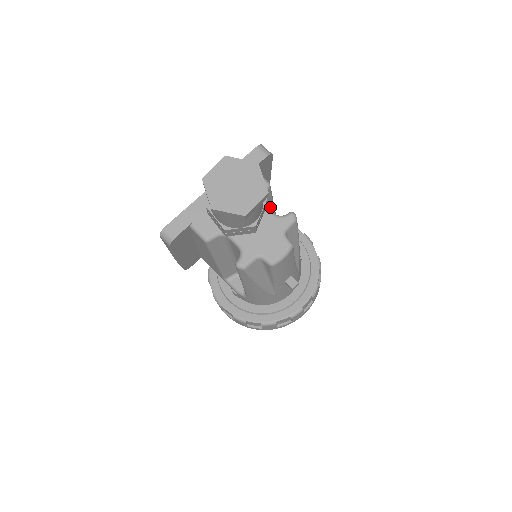
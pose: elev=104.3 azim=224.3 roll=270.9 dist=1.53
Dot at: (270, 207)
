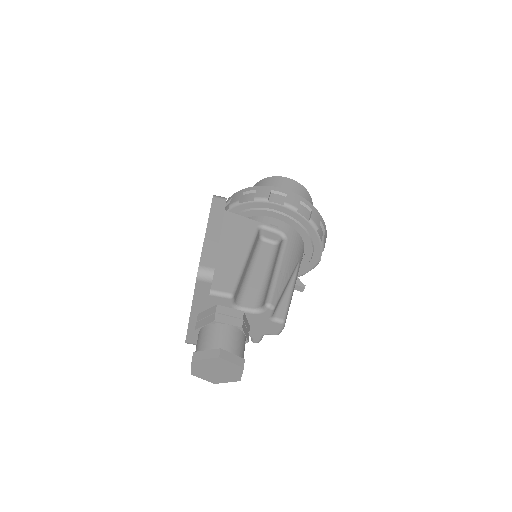
Dot at: (243, 274)
